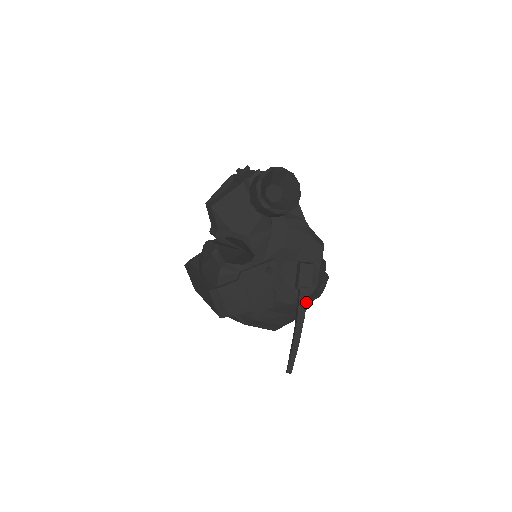
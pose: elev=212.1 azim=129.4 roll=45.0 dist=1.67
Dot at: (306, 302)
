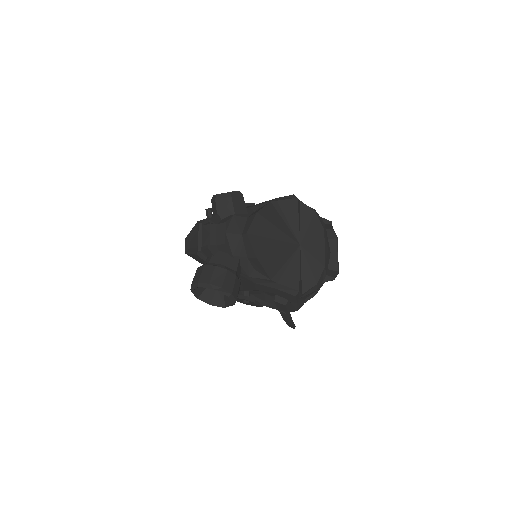
Dot at: (287, 317)
